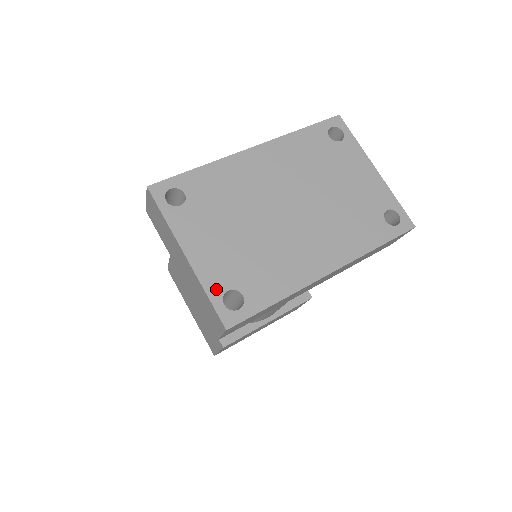
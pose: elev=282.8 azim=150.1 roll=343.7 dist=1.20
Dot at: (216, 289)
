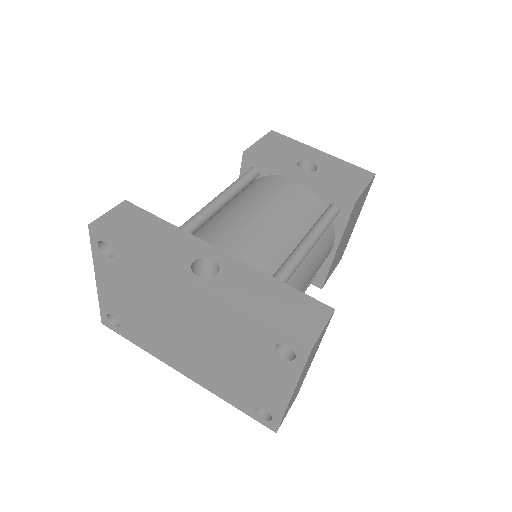
Dot at: (106, 308)
